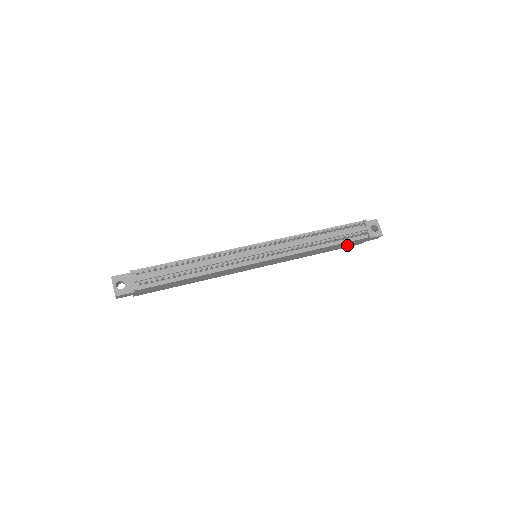
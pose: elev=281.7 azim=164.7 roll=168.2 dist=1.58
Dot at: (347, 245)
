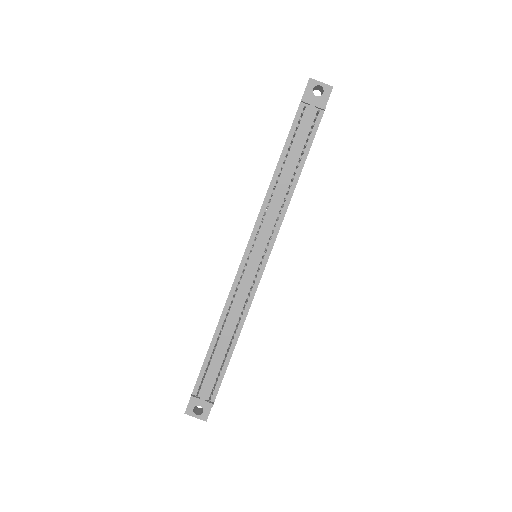
Dot at: occluded
